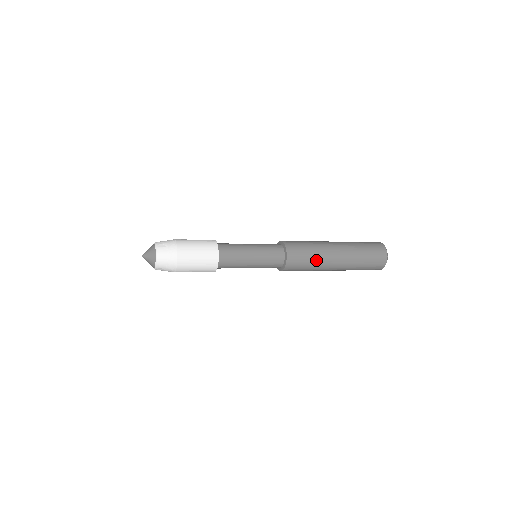
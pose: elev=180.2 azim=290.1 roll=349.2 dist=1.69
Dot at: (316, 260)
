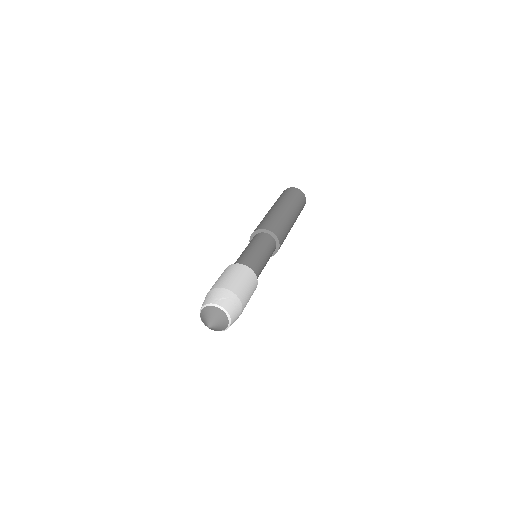
Dot at: (287, 228)
